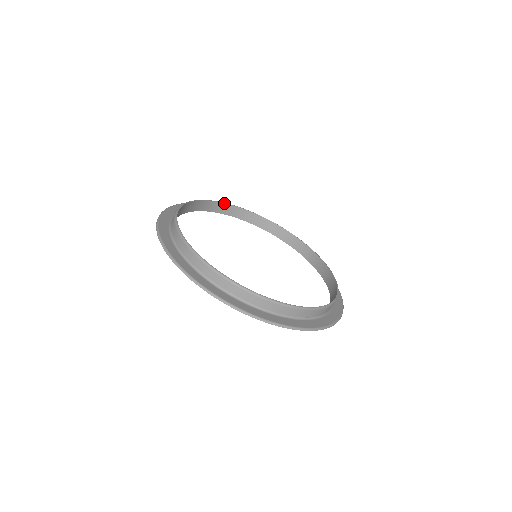
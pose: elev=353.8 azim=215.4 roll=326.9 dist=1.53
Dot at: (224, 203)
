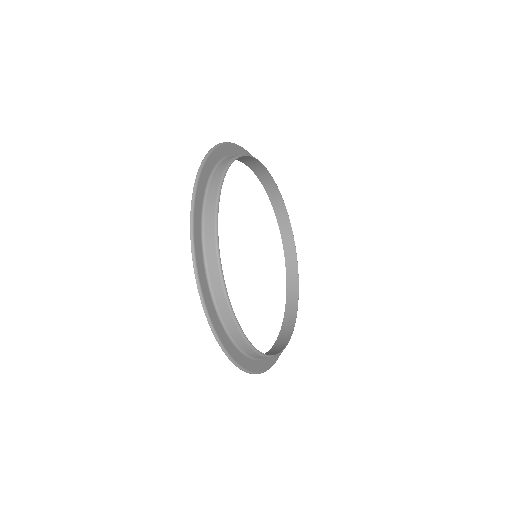
Dot at: (253, 157)
